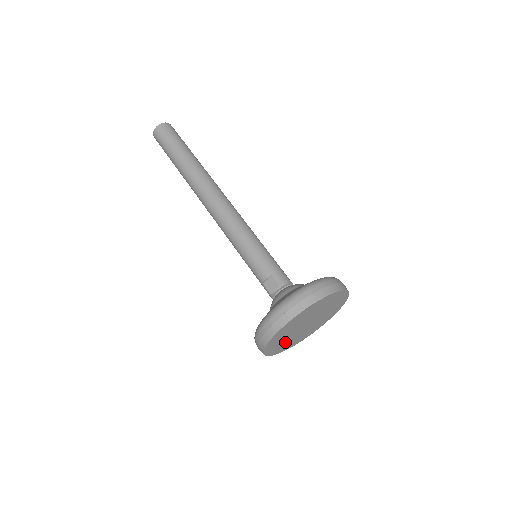
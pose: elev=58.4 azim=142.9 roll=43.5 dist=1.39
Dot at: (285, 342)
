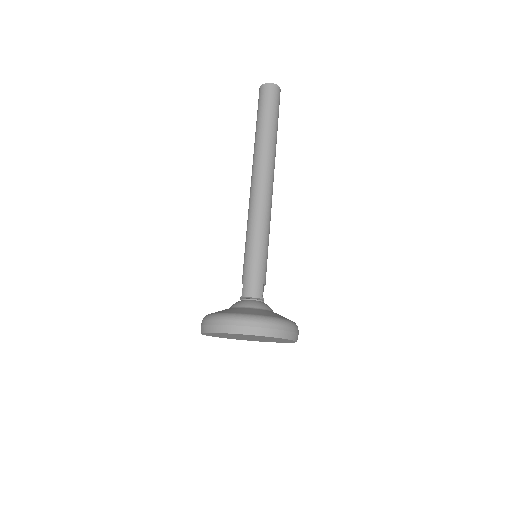
Dot at: (245, 339)
